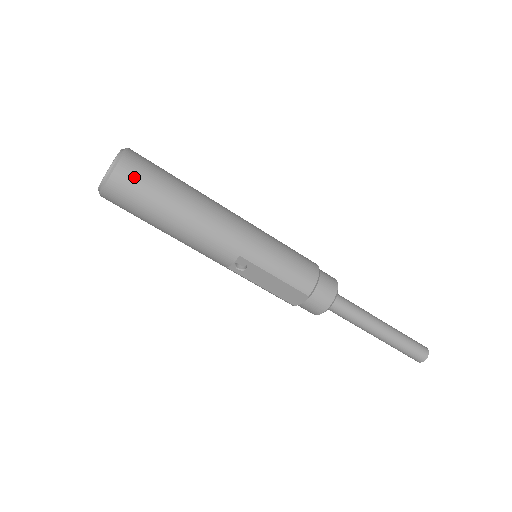
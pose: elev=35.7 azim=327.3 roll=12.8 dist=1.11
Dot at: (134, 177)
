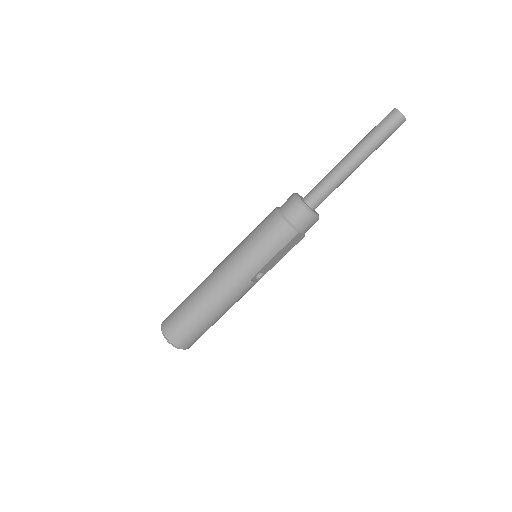
Dot at: (180, 335)
